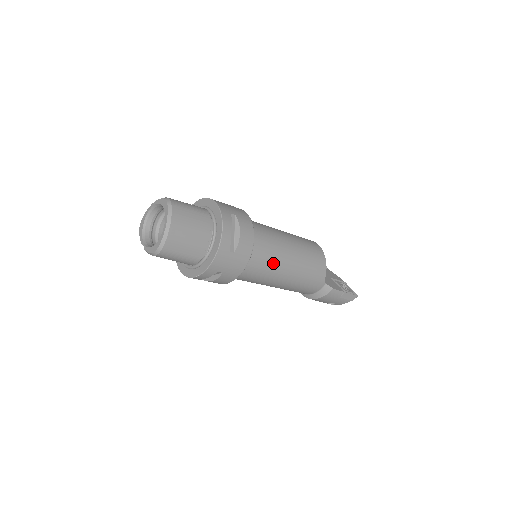
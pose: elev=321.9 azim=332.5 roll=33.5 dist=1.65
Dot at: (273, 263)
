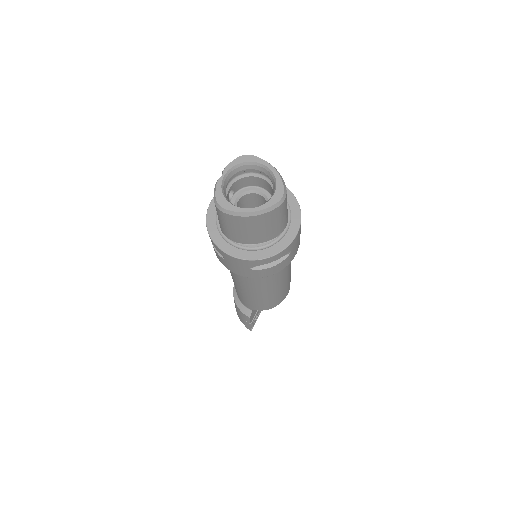
Dot at: (254, 284)
